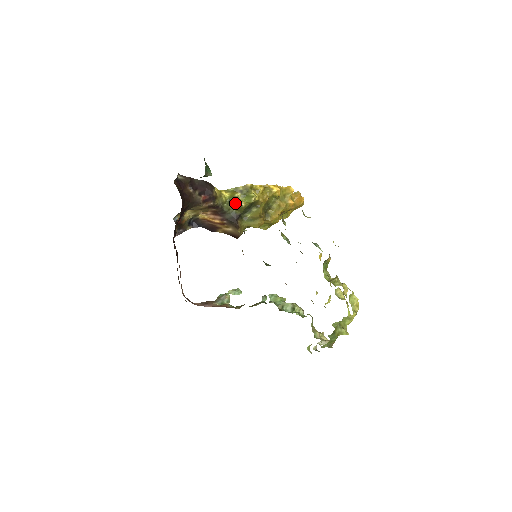
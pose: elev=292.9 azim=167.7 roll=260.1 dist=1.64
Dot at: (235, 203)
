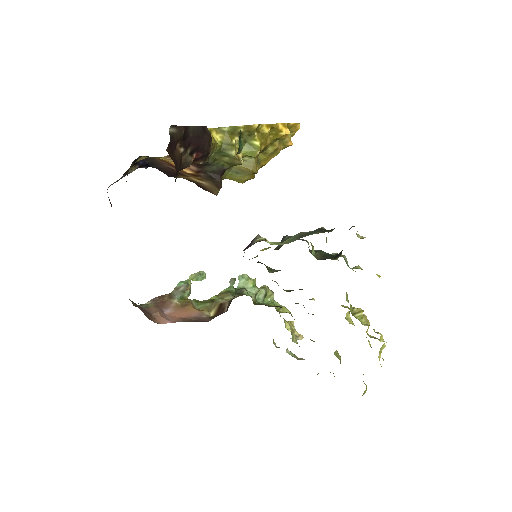
Dot at: (229, 155)
